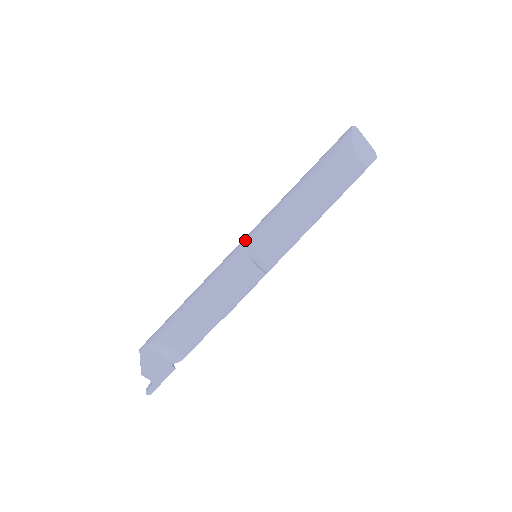
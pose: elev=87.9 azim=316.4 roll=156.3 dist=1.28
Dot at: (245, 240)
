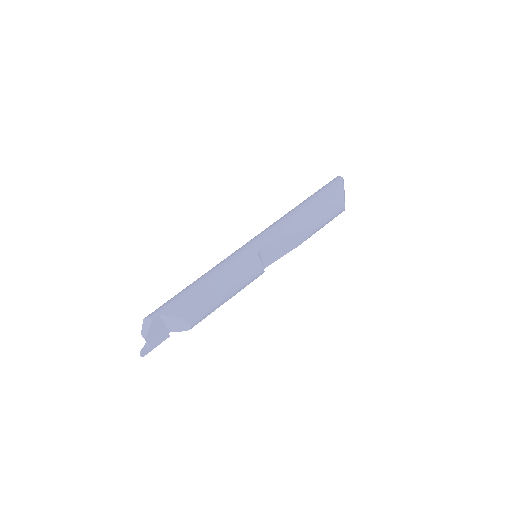
Dot at: (256, 243)
